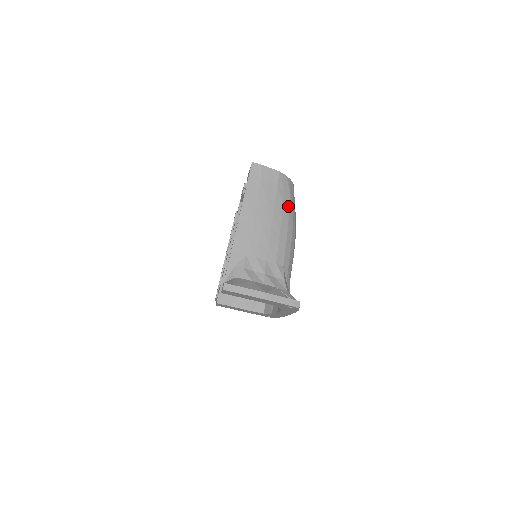
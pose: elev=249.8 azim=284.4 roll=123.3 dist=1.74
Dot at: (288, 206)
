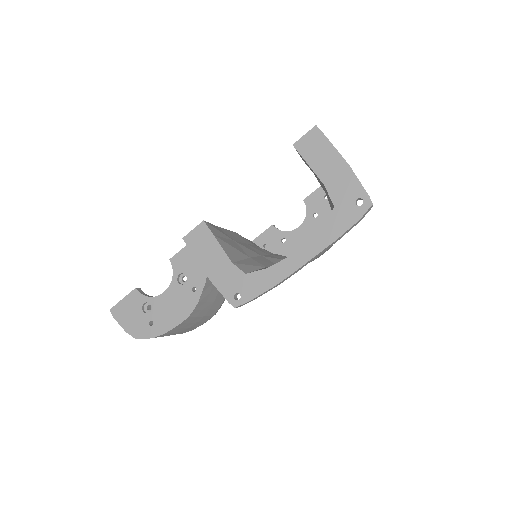
Dot at: occluded
